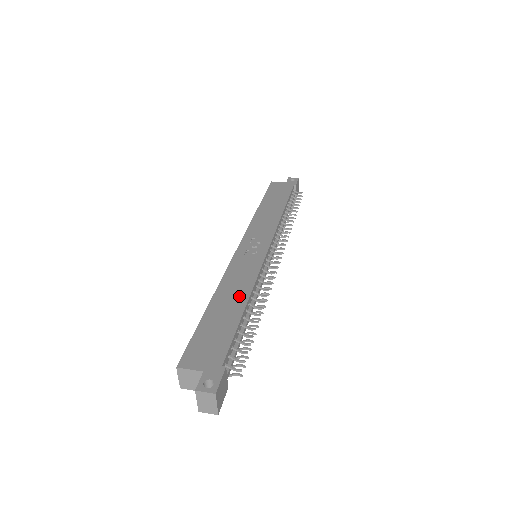
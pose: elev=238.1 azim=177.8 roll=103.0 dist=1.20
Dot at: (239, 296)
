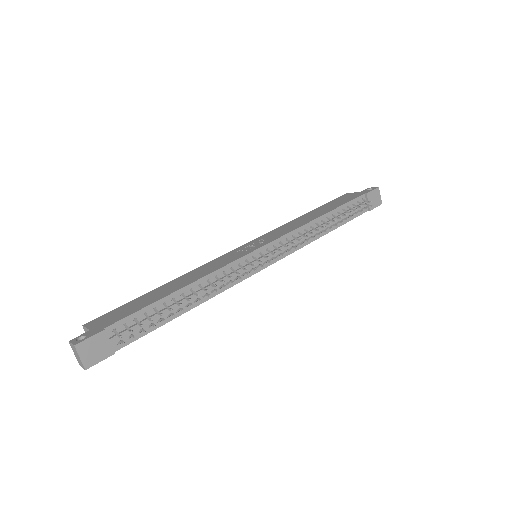
Dot at: (186, 282)
